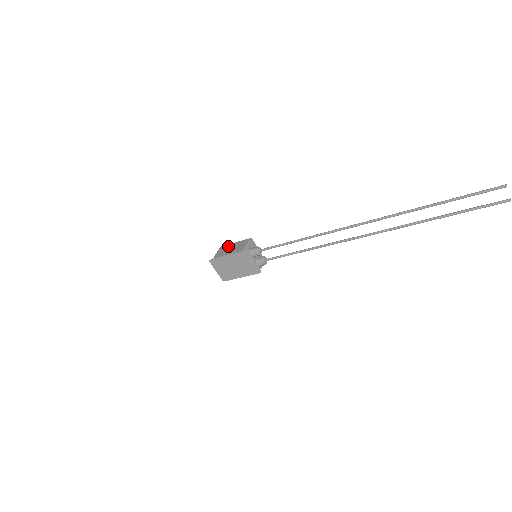
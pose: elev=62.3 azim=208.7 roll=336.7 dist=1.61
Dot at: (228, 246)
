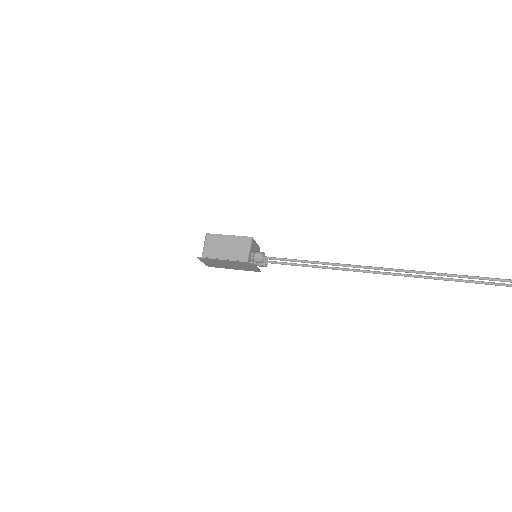
Dot at: (219, 240)
